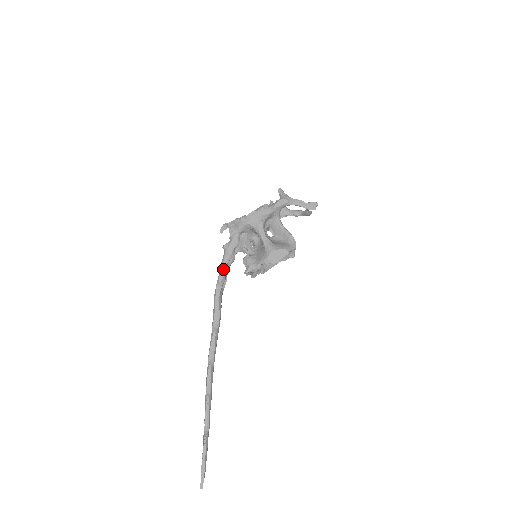
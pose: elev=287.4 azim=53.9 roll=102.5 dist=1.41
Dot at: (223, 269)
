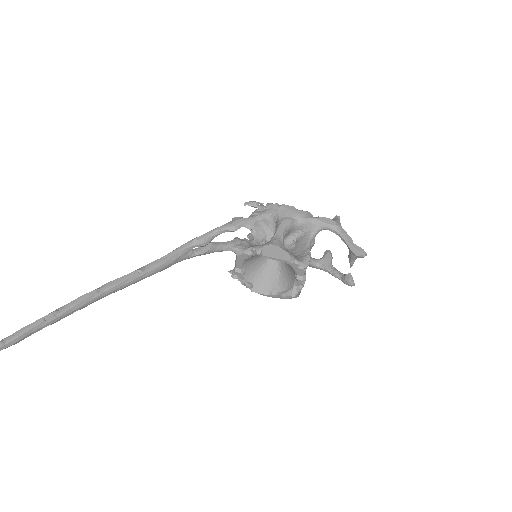
Dot at: (212, 232)
